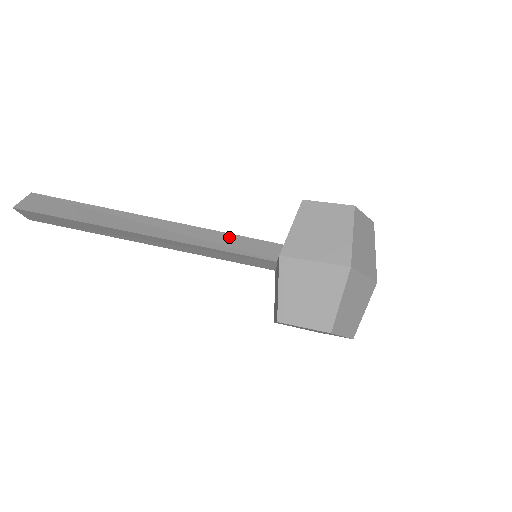
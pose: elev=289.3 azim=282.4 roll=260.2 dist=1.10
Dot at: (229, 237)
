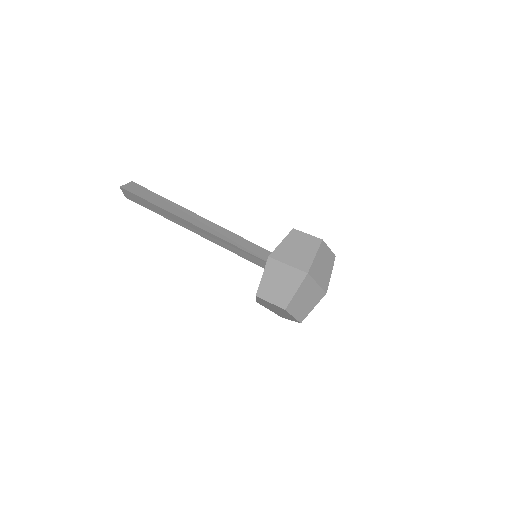
Dot at: (243, 240)
